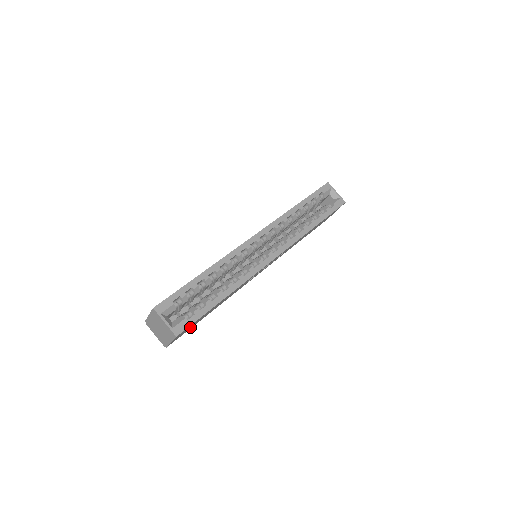
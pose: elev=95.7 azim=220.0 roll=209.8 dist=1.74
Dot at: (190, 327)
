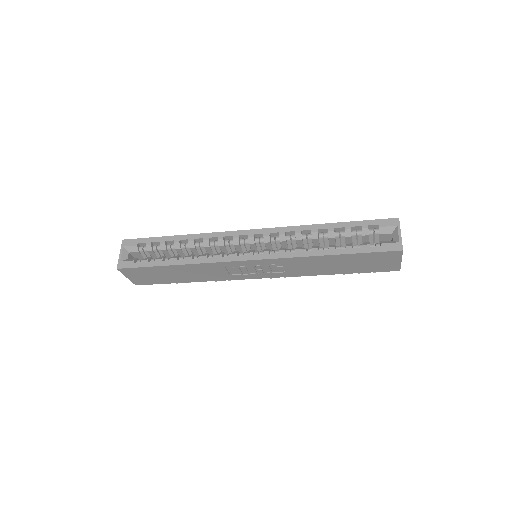
Dot at: (152, 278)
